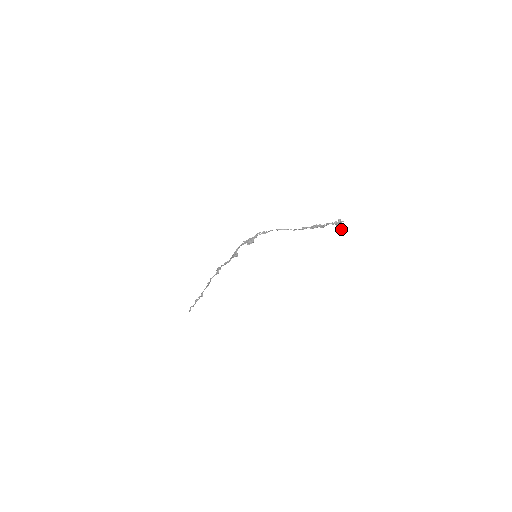
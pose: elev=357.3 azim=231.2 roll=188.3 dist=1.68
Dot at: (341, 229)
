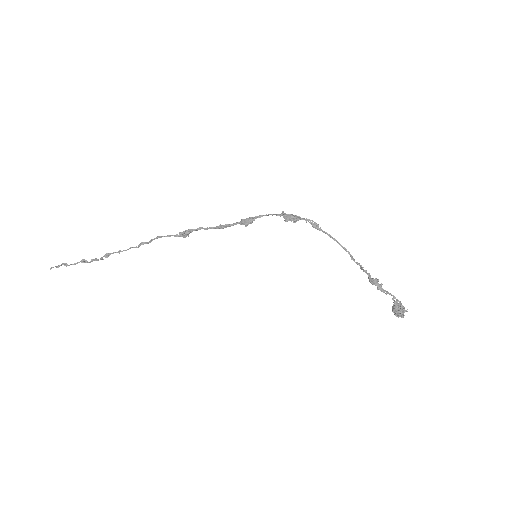
Dot at: (398, 313)
